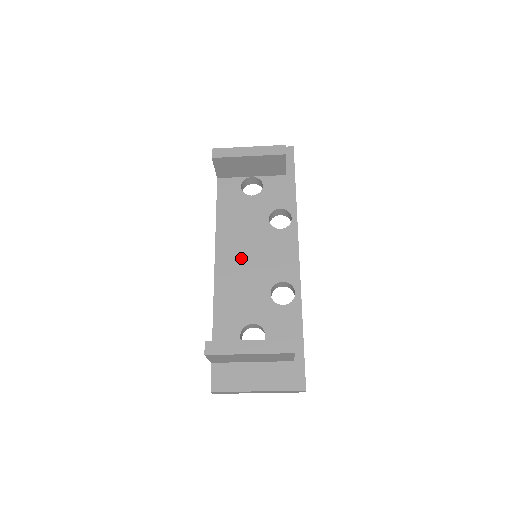
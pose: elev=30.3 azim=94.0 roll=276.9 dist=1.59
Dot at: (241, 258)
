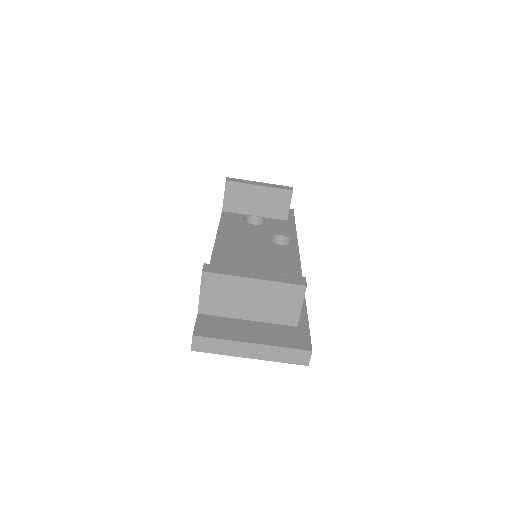
Dot at: (241, 254)
